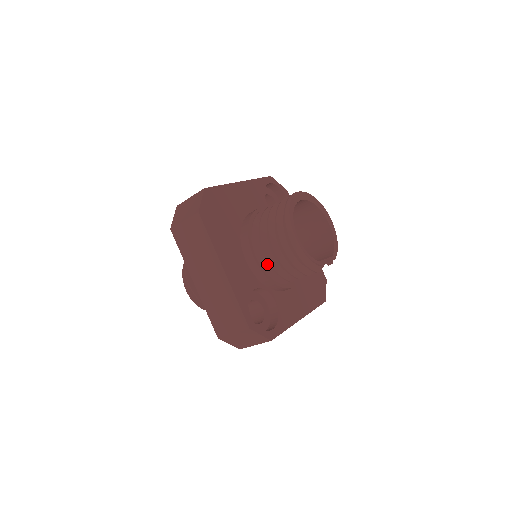
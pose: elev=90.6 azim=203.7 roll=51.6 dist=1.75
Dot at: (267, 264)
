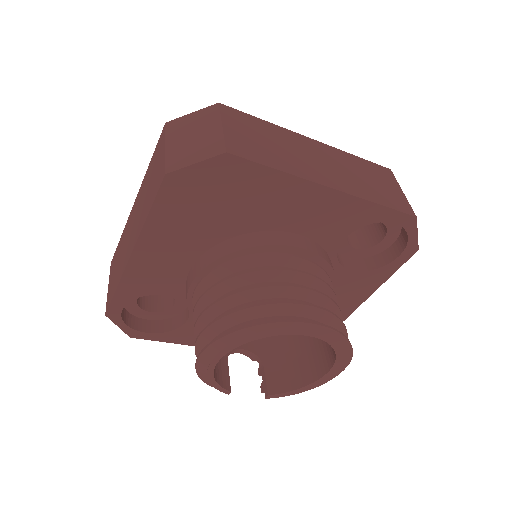
Dot at: occluded
